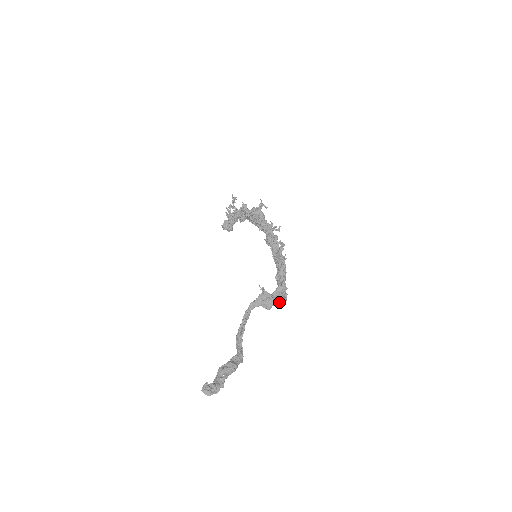
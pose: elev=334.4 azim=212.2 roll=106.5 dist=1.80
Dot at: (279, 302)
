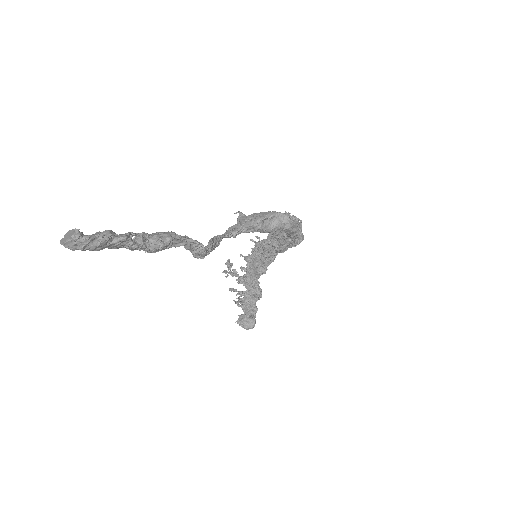
Dot at: (277, 212)
